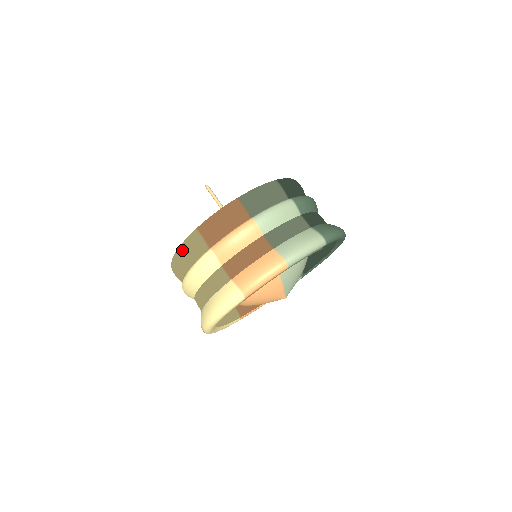
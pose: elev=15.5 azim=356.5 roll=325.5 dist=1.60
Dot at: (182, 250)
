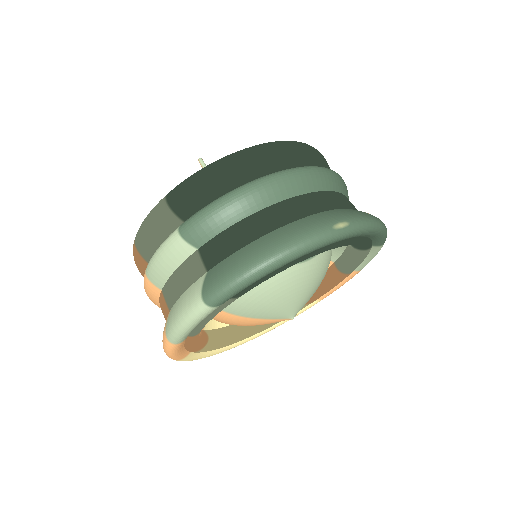
Dot at: occluded
